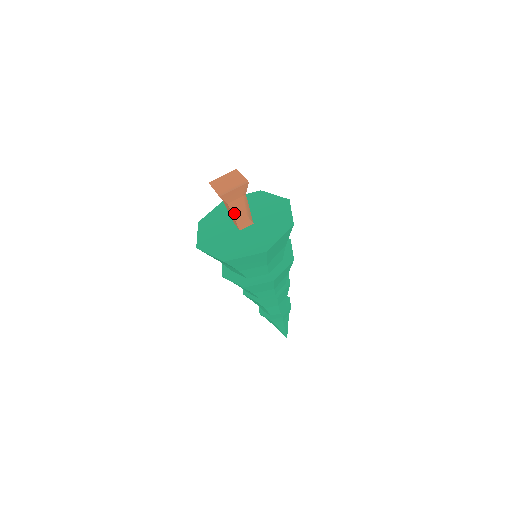
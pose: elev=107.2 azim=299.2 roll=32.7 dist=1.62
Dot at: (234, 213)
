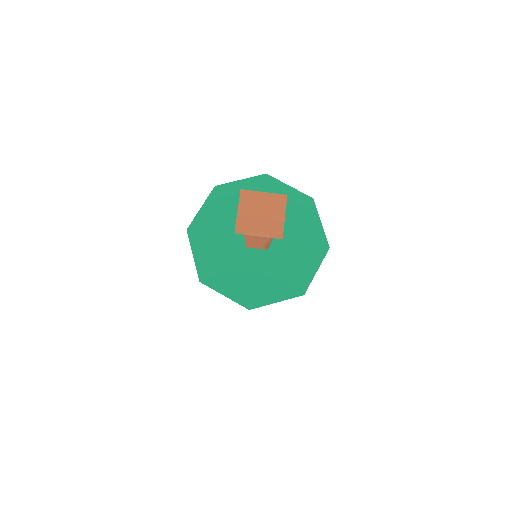
Dot at: (248, 239)
